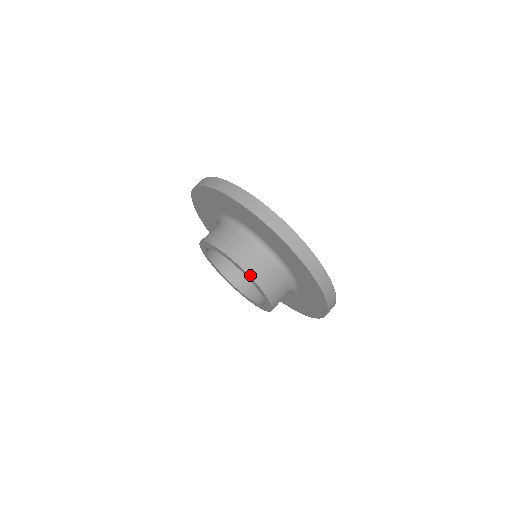
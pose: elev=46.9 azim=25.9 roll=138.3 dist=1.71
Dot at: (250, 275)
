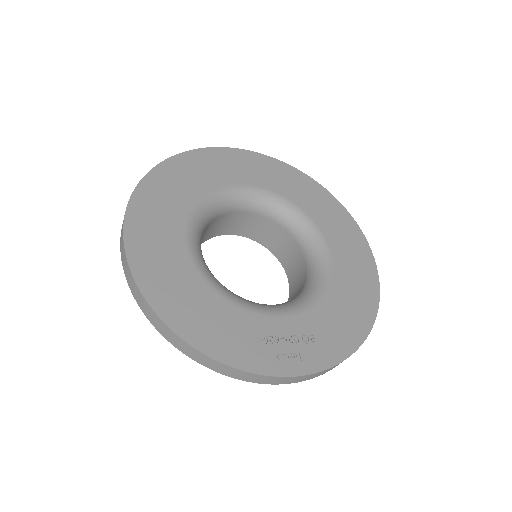
Dot at: occluded
